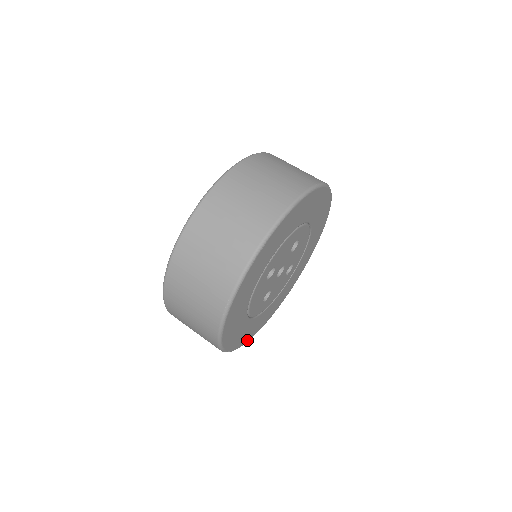
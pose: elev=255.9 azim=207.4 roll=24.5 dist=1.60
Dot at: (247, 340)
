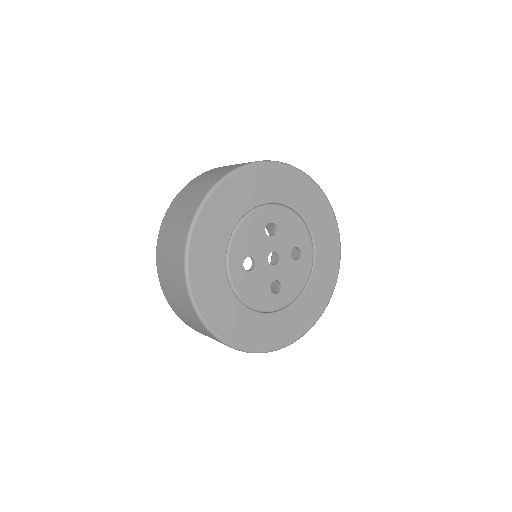
Dot at: (294, 338)
